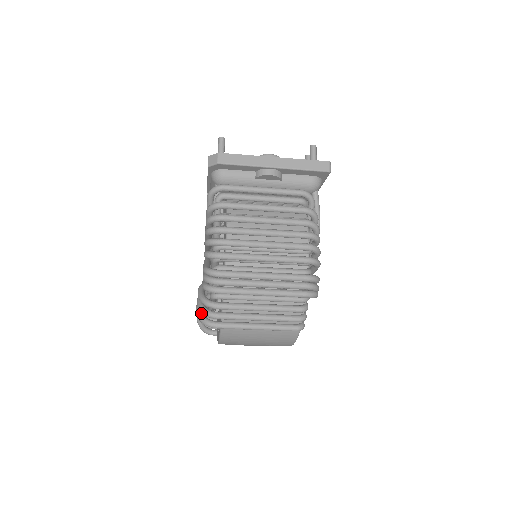
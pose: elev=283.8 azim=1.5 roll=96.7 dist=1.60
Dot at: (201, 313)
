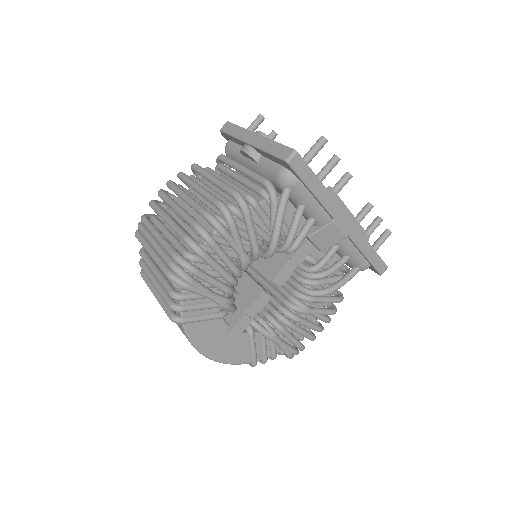
Dot at: occluded
